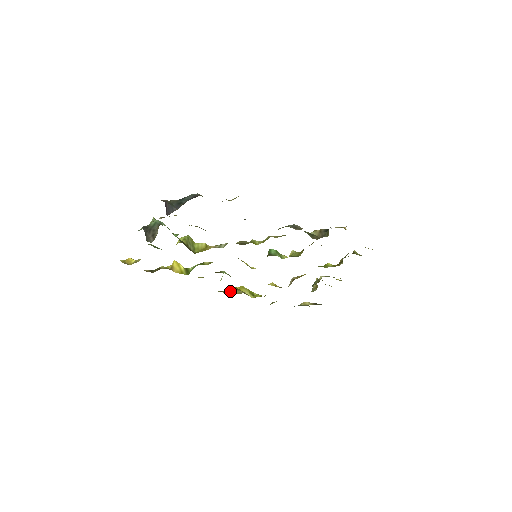
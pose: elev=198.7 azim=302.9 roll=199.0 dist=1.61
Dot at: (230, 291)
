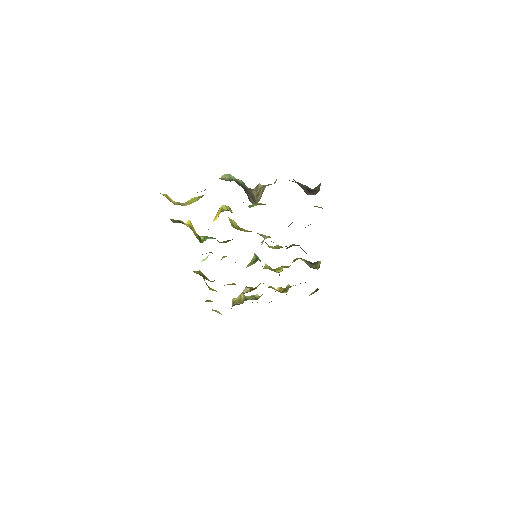
Dot at: (203, 275)
